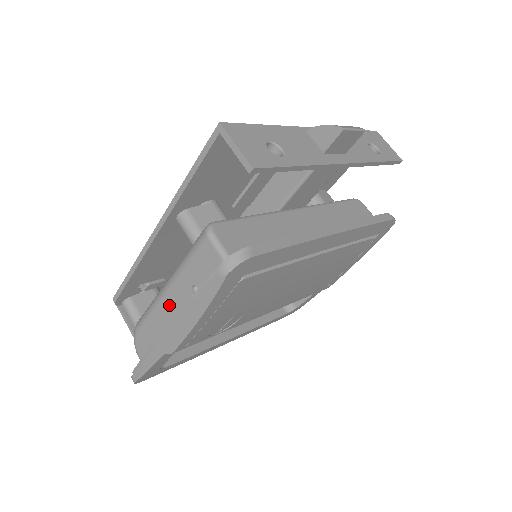
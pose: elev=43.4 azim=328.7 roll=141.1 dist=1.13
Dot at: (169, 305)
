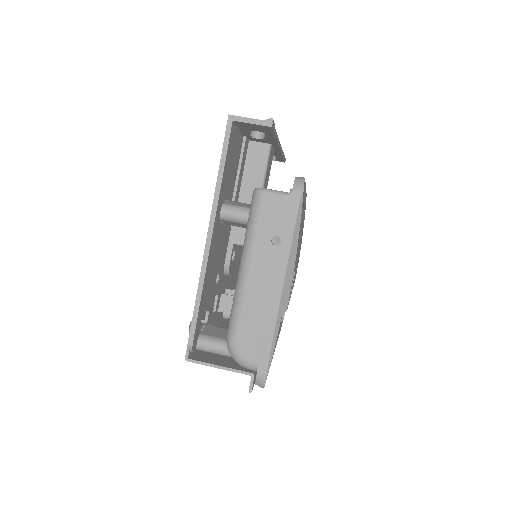
Dot at: (257, 279)
